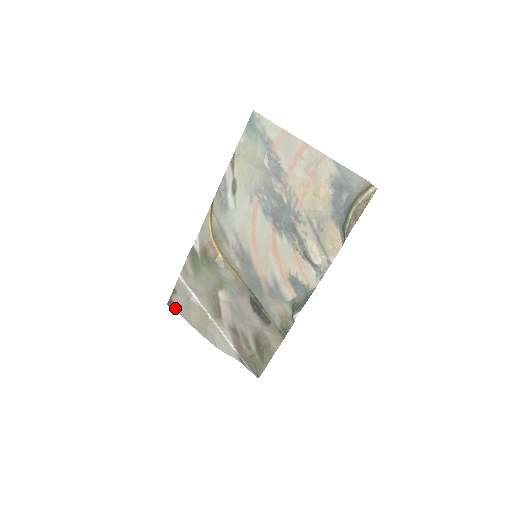
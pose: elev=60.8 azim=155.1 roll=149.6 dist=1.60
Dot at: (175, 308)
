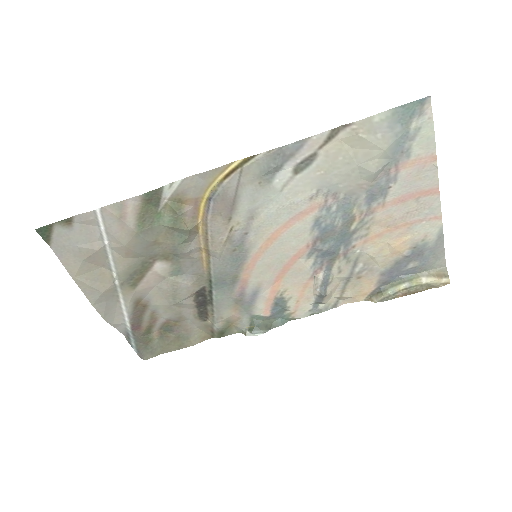
Dot at: (50, 241)
